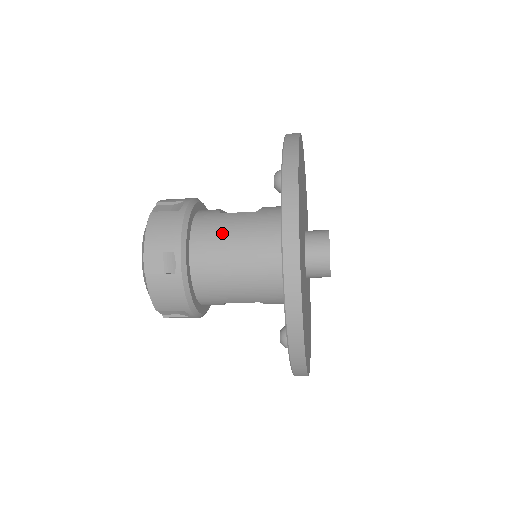
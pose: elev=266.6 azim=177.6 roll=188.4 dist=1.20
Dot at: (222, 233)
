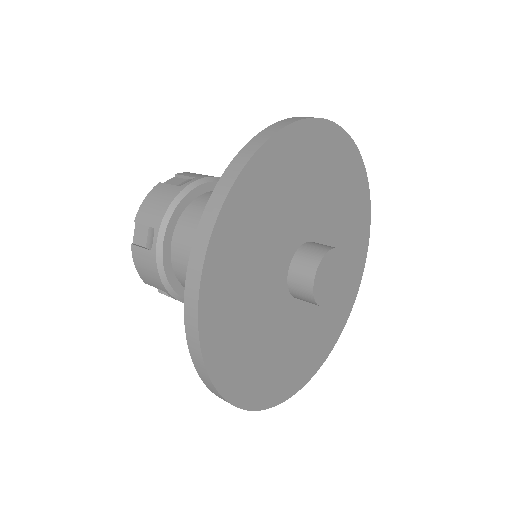
Dot at: occluded
